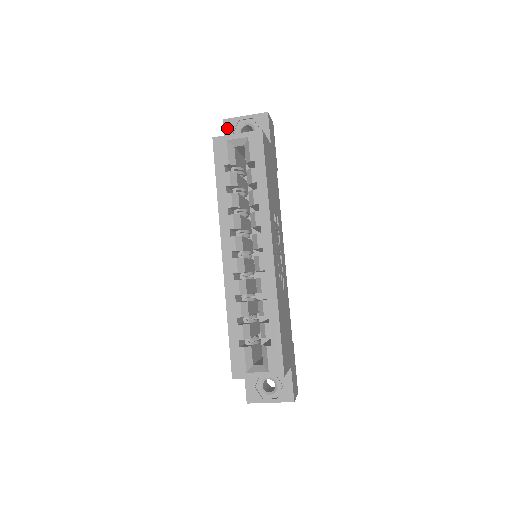
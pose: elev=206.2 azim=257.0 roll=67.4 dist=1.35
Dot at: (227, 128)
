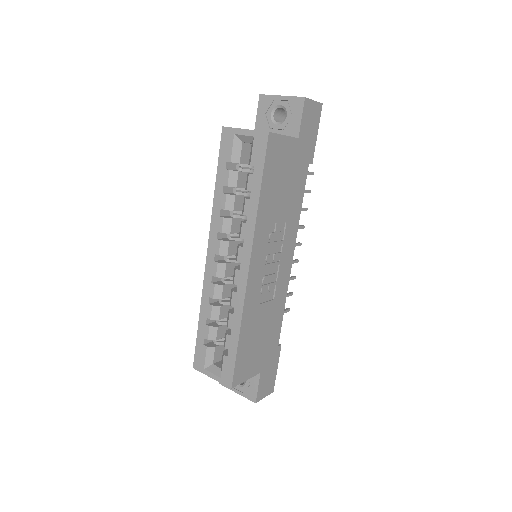
Dot at: (261, 106)
